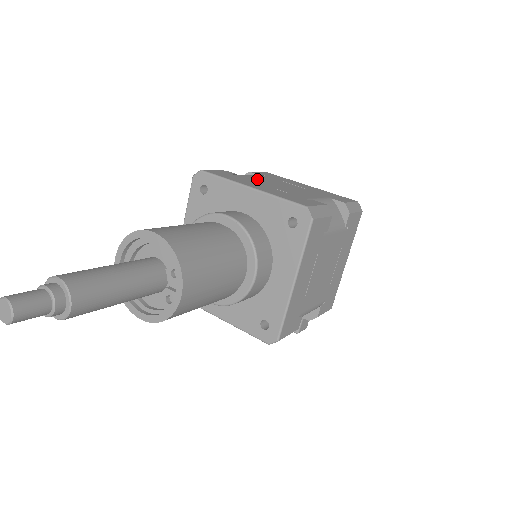
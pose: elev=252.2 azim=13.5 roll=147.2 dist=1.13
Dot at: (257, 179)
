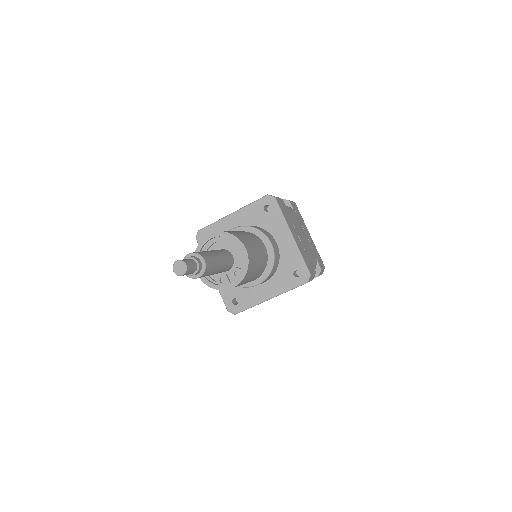
Dot at: (294, 219)
